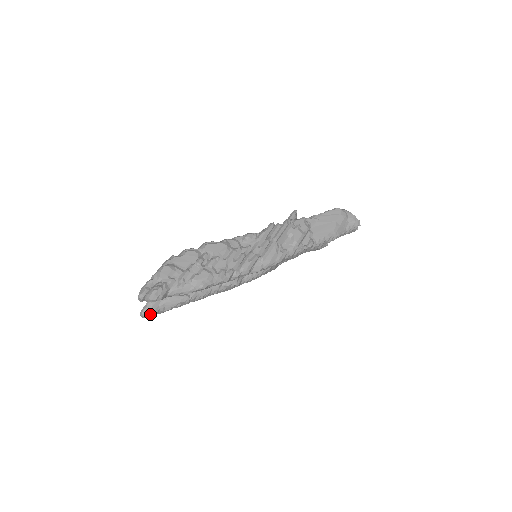
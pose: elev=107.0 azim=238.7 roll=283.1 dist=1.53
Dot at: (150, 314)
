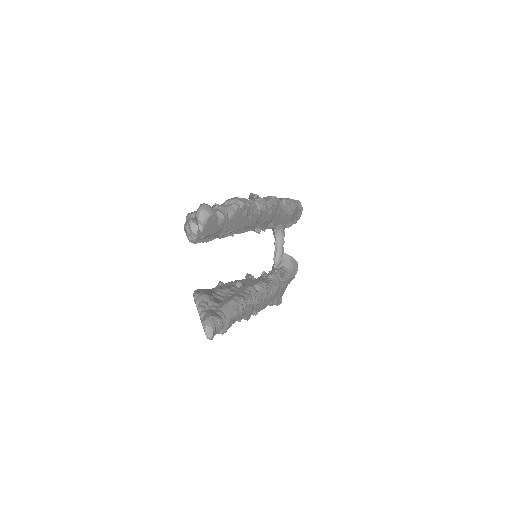
Dot at: (216, 326)
